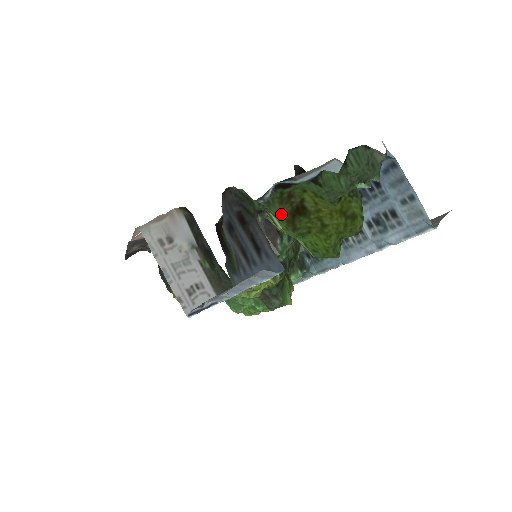
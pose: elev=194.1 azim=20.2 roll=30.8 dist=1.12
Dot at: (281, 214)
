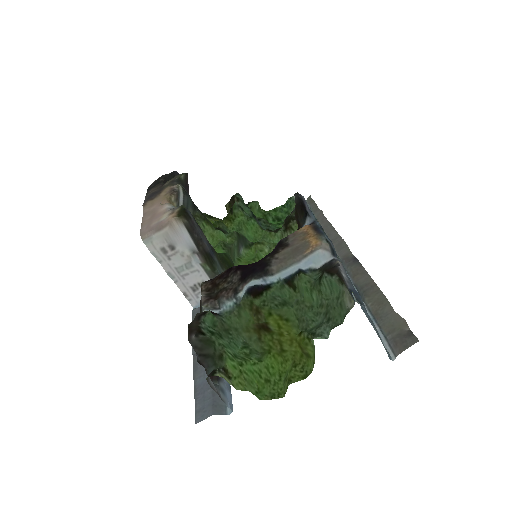
Dot at: (249, 323)
